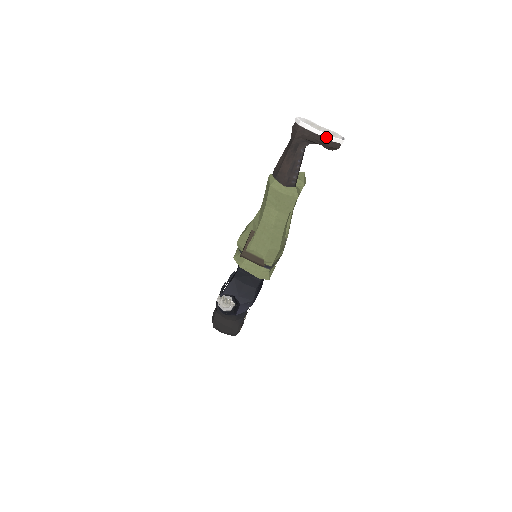
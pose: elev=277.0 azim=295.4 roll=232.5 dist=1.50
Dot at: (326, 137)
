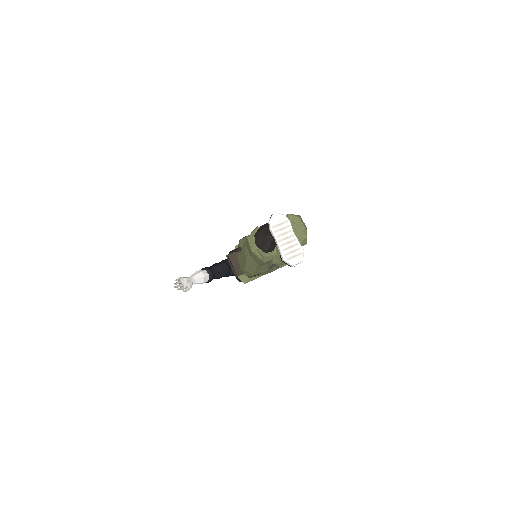
Dot at: (280, 252)
